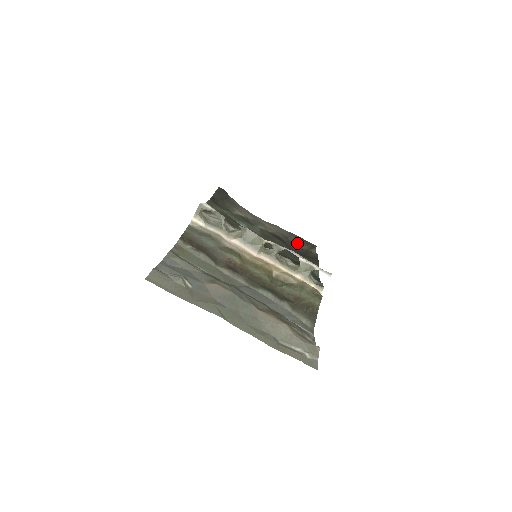
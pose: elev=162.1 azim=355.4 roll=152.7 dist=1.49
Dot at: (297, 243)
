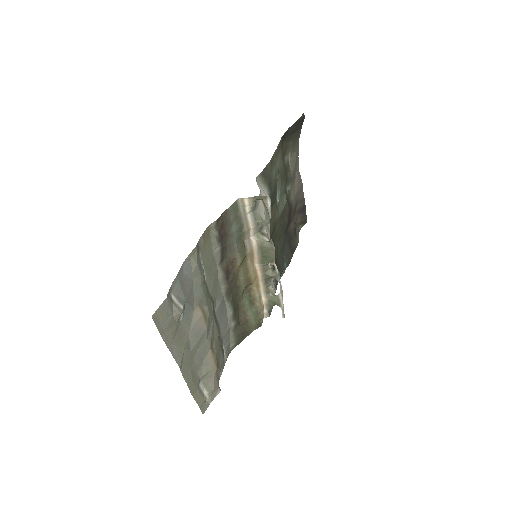
Dot at: (298, 214)
